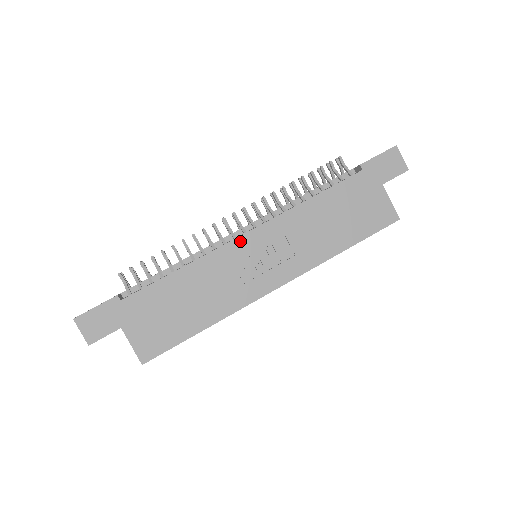
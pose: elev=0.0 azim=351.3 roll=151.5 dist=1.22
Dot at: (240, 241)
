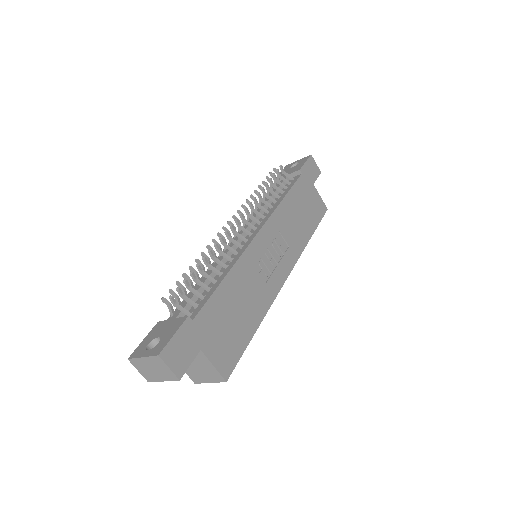
Dot at: (256, 241)
